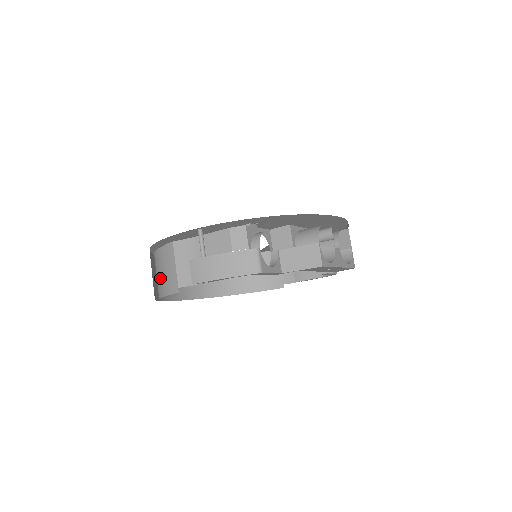
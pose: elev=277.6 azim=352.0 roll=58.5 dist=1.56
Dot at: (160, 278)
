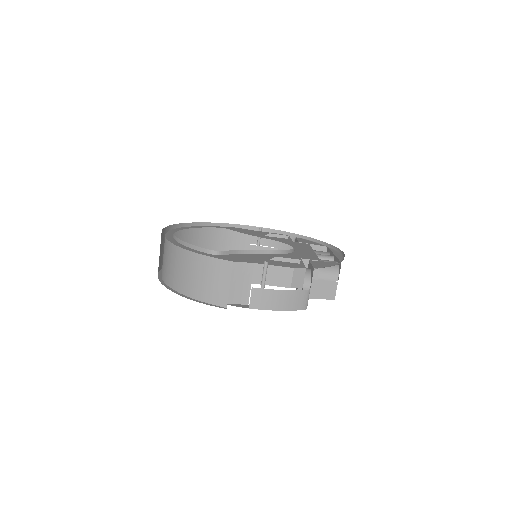
Dot at: (197, 282)
